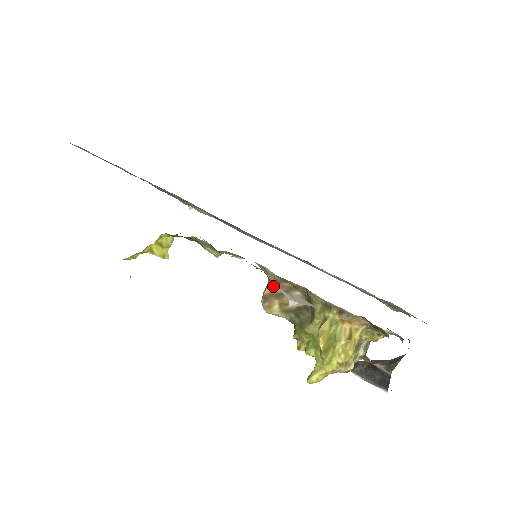
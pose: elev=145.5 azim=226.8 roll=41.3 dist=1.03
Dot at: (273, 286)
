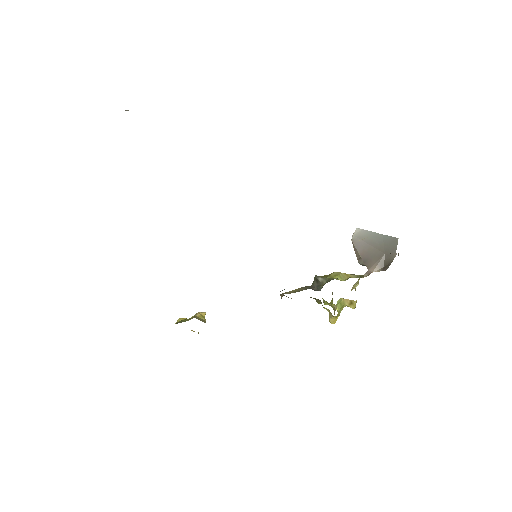
Dot at: occluded
